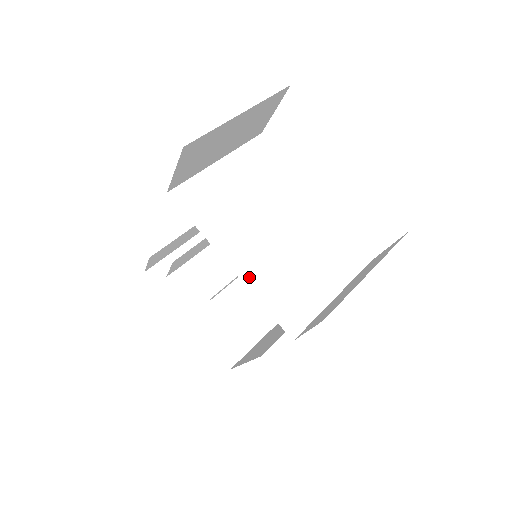
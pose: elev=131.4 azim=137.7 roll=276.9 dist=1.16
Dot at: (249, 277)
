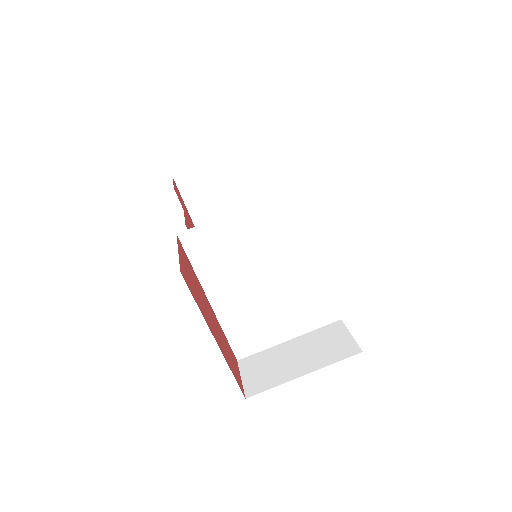
Dot at: (223, 314)
